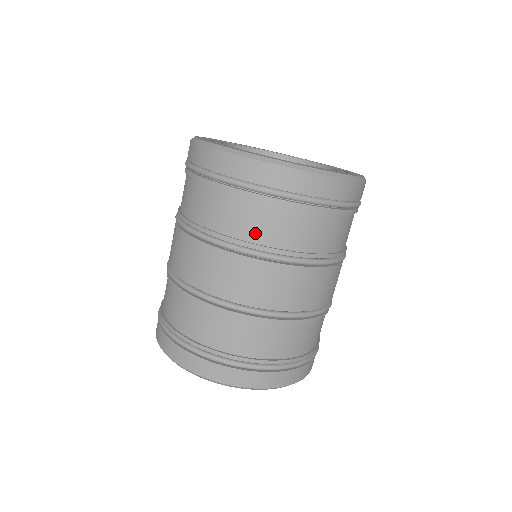
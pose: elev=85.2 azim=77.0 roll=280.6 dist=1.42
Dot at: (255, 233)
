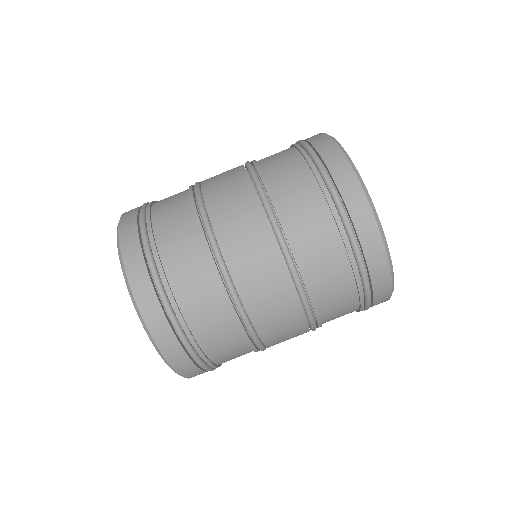
Dot at: (317, 275)
